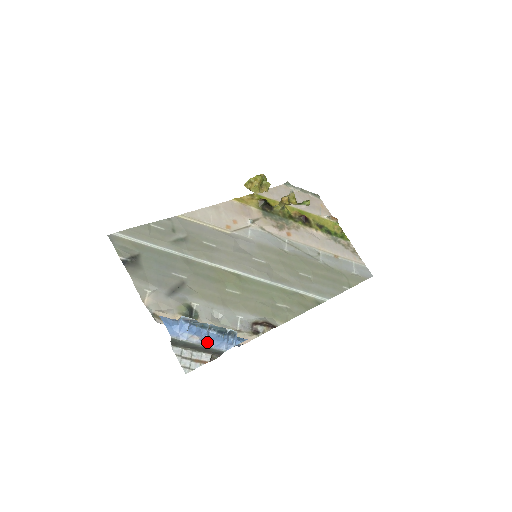
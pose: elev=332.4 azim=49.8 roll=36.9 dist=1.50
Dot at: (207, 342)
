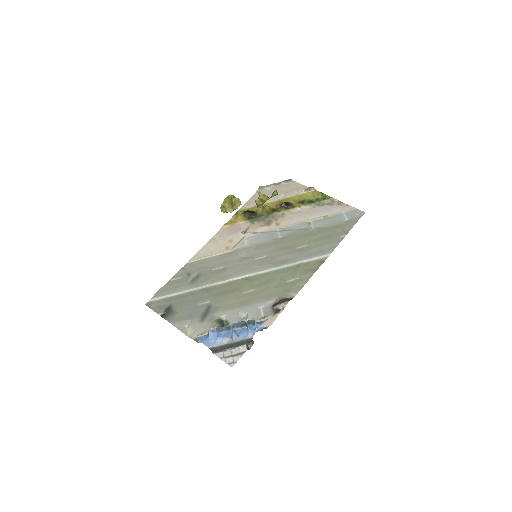
Dot at: (236, 338)
